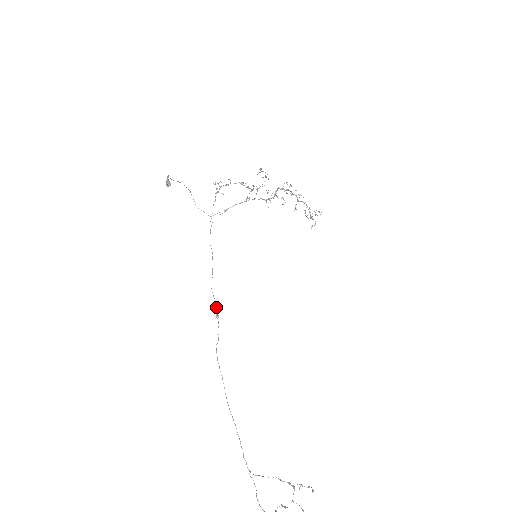
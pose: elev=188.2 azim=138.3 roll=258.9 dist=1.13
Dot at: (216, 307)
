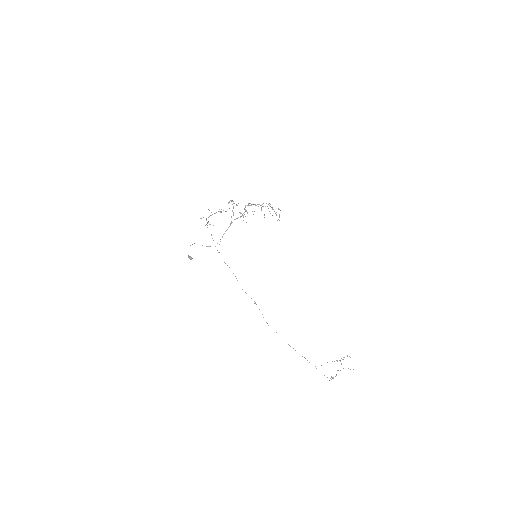
Dot at: (251, 298)
